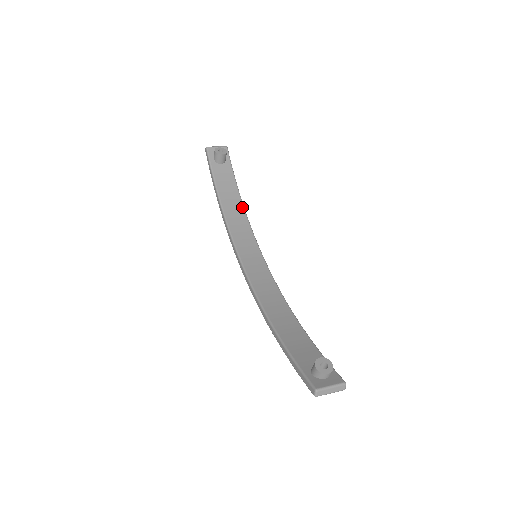
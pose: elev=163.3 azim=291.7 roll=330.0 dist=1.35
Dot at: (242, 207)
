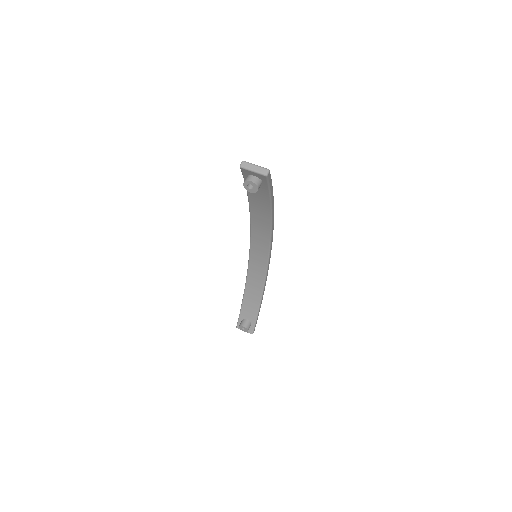
Dot at: (269, 215)
